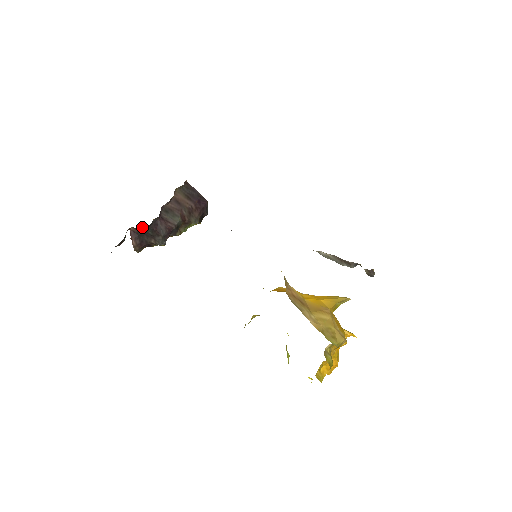
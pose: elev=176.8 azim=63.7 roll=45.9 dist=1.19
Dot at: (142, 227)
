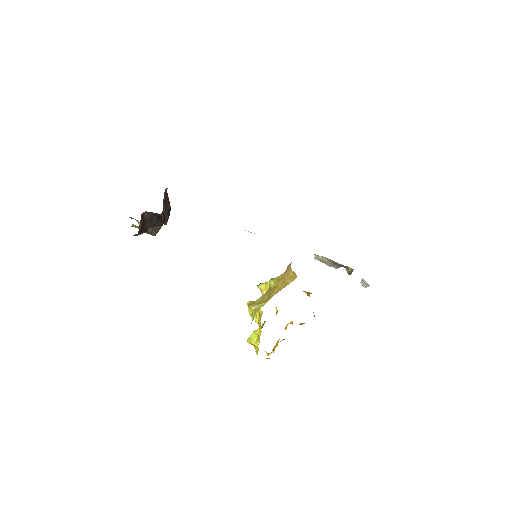
Dot at: occluded
